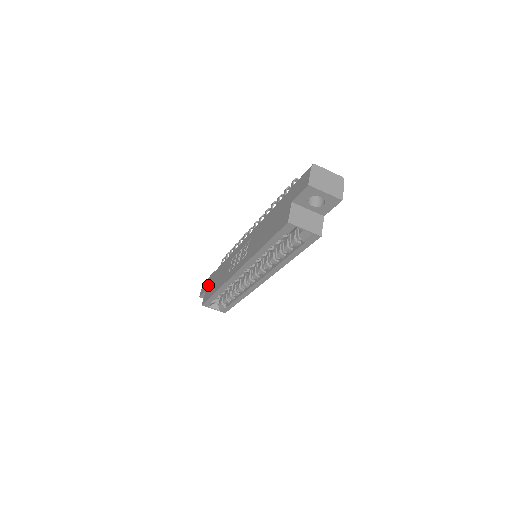
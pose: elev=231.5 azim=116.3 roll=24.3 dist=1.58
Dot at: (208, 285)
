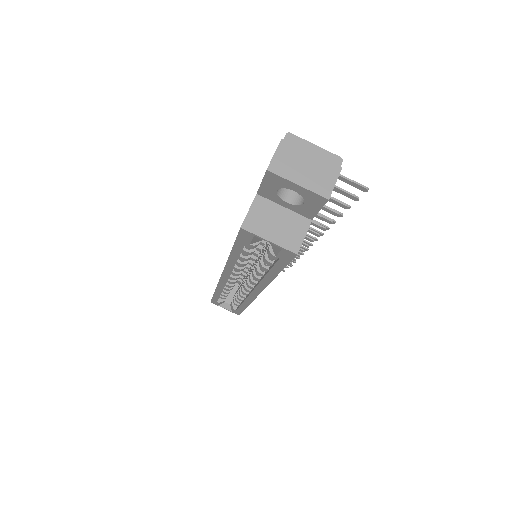
Dot at: occluded
